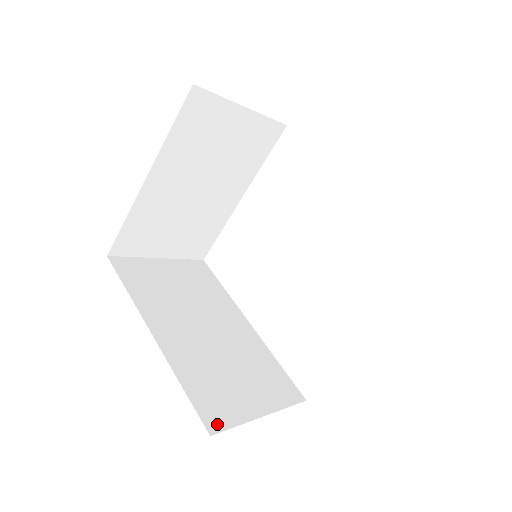
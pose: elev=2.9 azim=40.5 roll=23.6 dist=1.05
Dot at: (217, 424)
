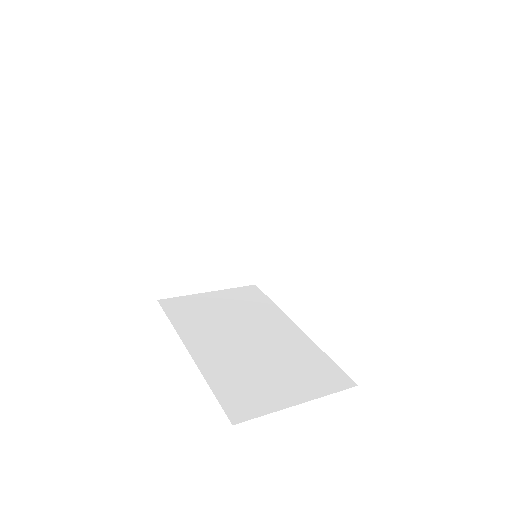
Dot at: (242, 415)
